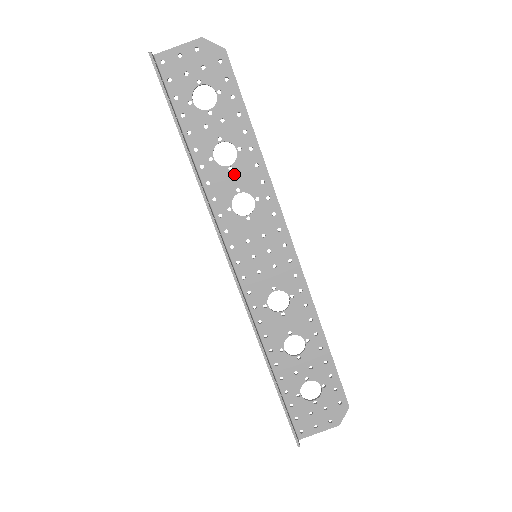
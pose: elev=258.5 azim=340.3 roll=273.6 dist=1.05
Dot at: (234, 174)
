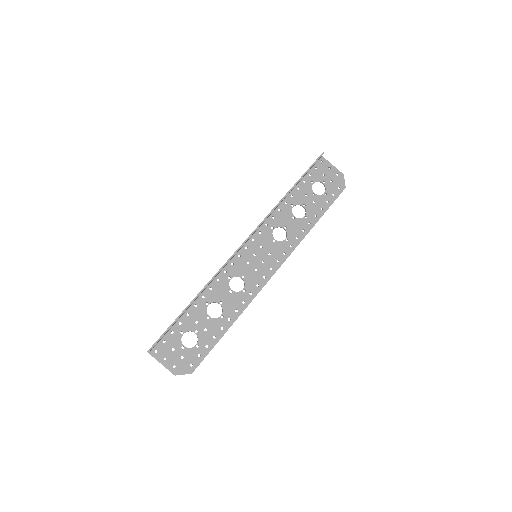
Dot at: (292, 221)
